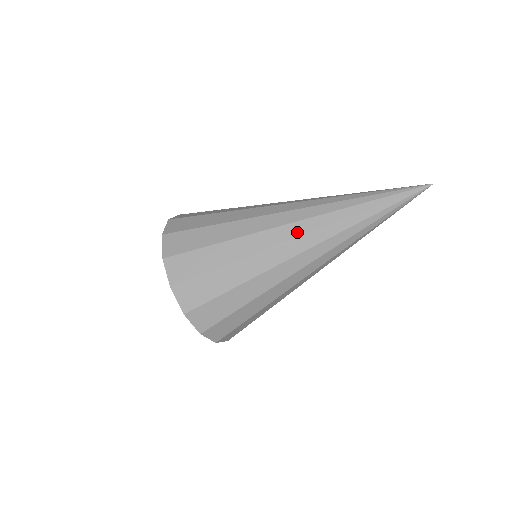
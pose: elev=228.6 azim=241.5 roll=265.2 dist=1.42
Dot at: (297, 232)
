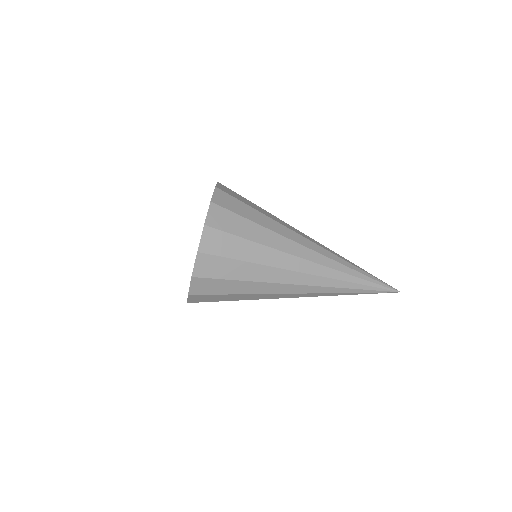
Dot at: (311, 257)
